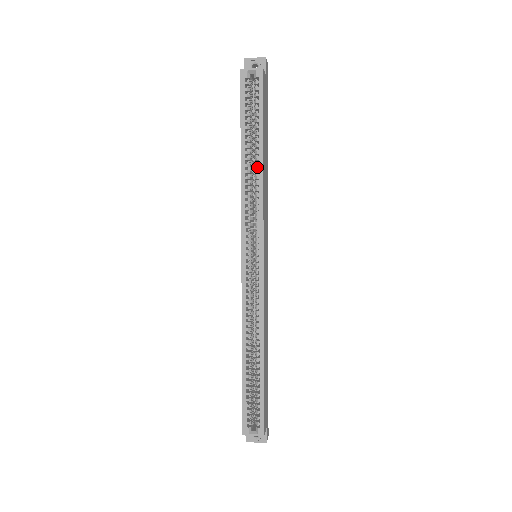
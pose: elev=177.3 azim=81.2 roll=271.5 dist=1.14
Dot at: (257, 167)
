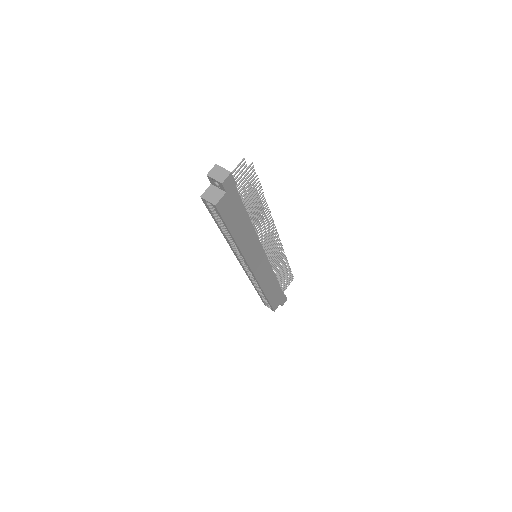
Dot at: occluded
